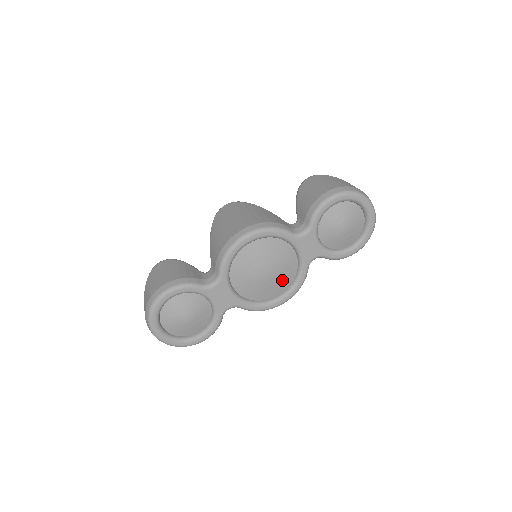
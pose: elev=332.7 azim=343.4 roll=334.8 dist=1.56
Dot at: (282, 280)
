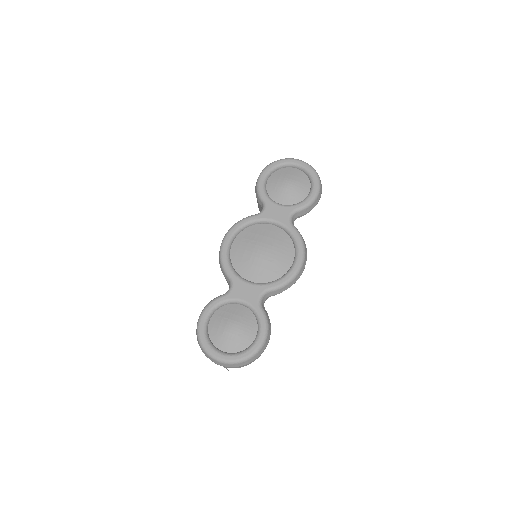
Dot at: (282, 248)
